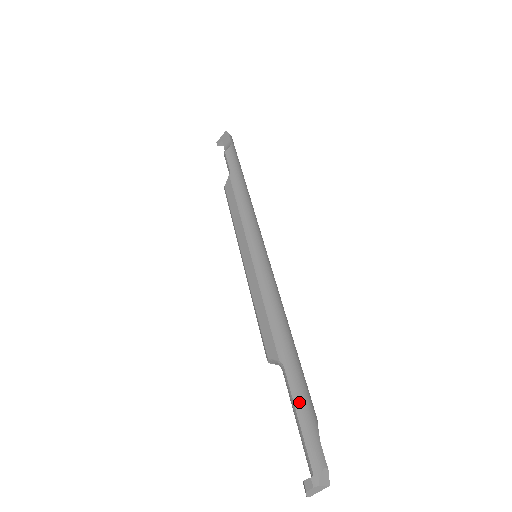
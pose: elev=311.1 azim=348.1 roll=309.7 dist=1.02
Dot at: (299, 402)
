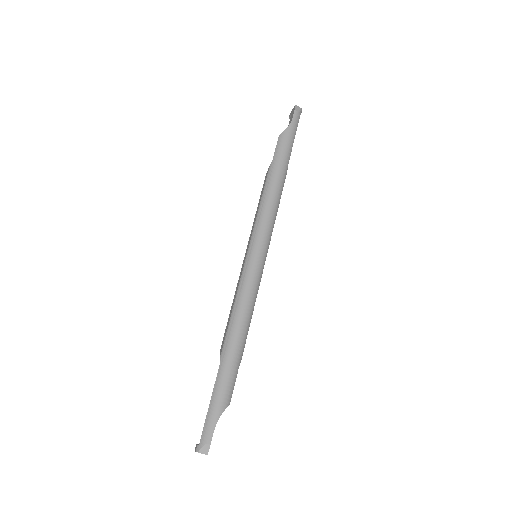
Dot at: (215, 393)
